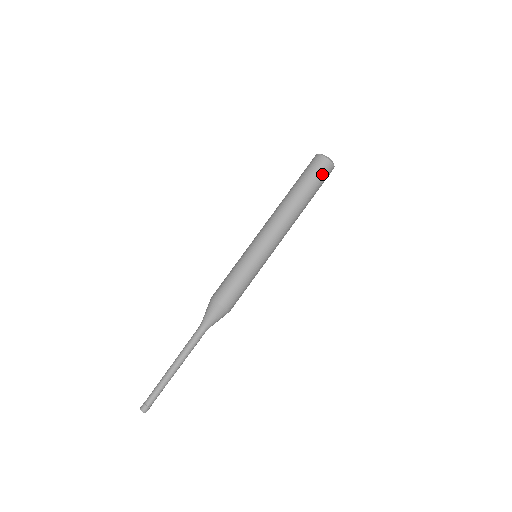
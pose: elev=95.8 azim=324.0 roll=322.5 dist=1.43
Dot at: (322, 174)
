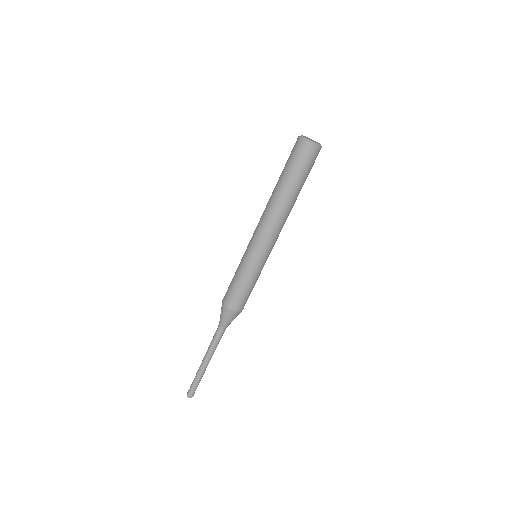
Dot at: (312, 164)
